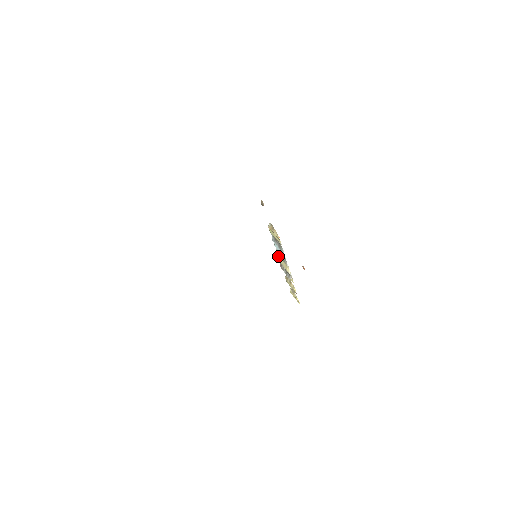
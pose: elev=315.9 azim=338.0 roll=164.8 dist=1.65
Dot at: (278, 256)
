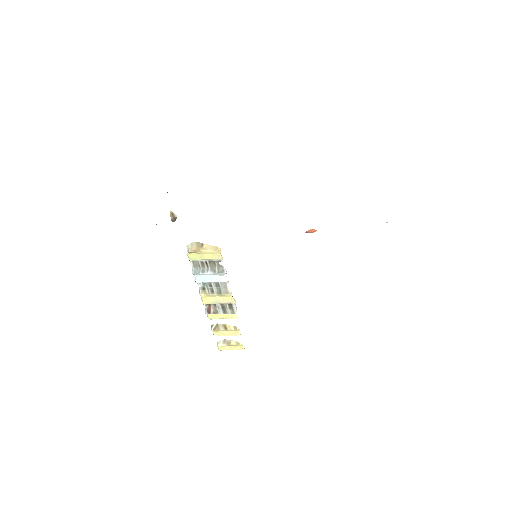
Dot at: (204, 297)
